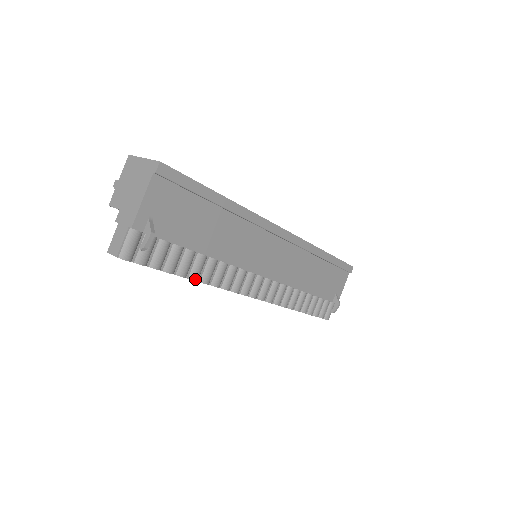
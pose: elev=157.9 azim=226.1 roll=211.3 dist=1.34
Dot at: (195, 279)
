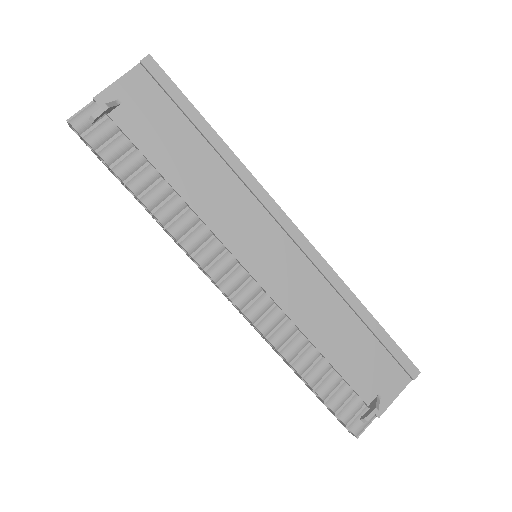
Dot at: (146, 204)
